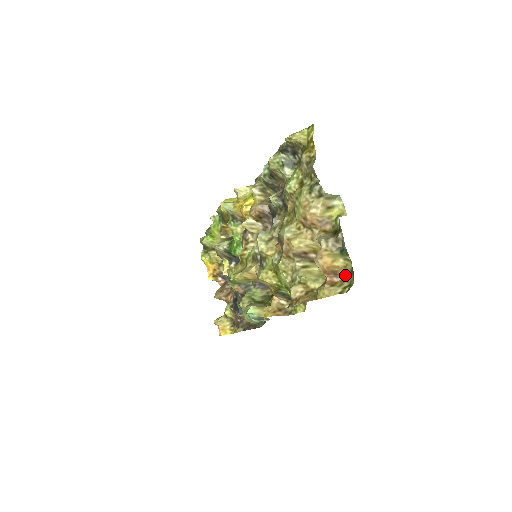
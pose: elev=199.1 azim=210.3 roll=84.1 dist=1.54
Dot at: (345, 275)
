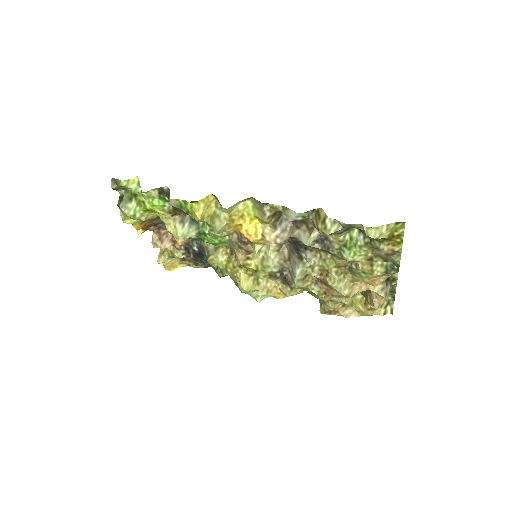
Dot at: occluded
